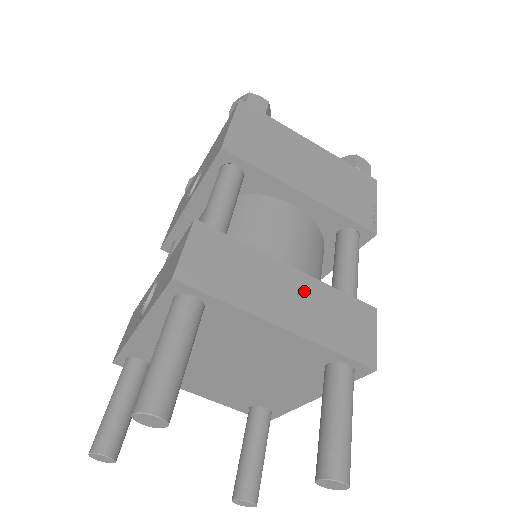
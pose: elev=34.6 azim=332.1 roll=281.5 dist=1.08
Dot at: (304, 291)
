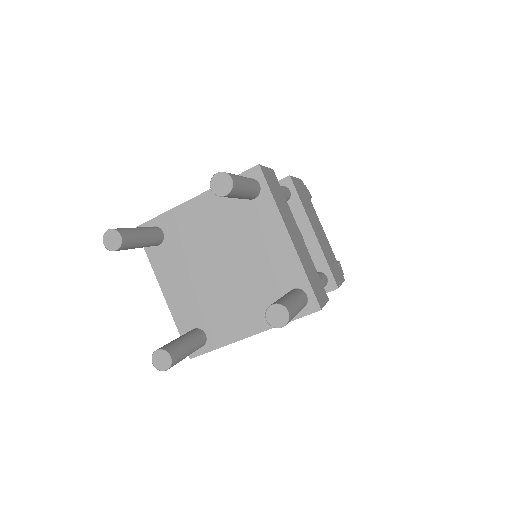
Dot at: (303, 246)
